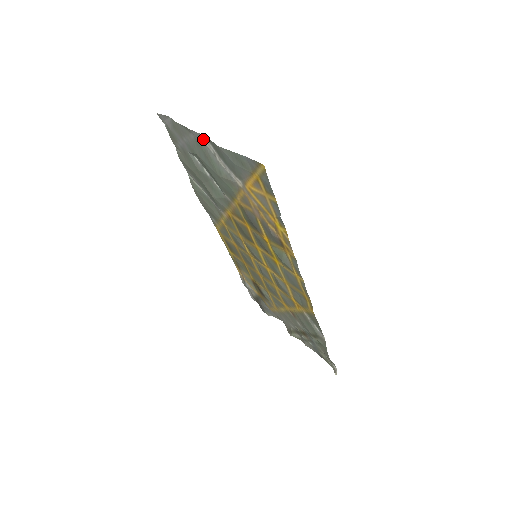
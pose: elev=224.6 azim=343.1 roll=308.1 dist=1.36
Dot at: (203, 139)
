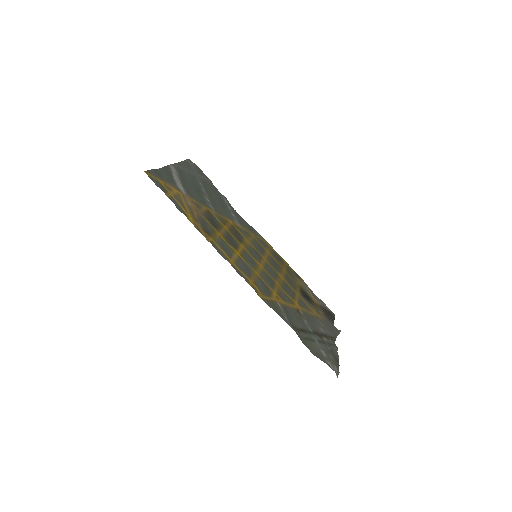
Dot at: (173, 167)
